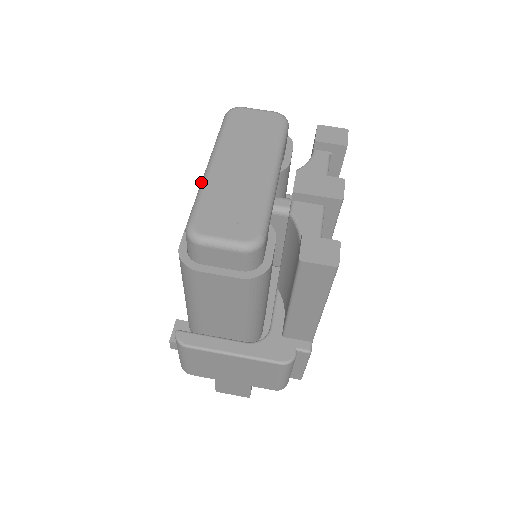
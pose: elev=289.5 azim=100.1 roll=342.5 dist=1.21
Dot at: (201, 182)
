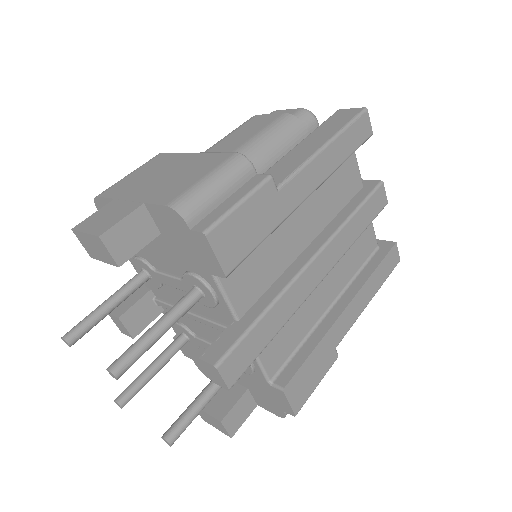
Dot at: occluded
